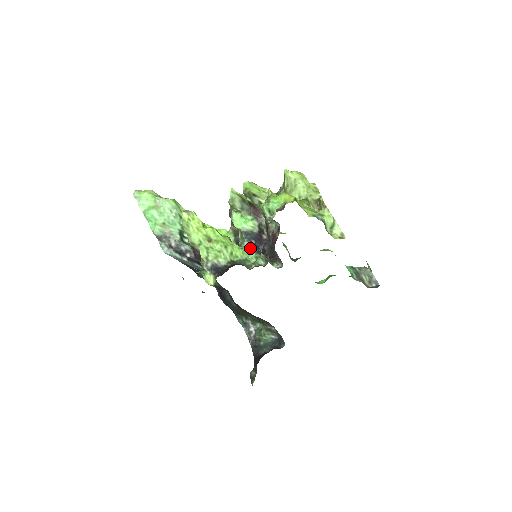
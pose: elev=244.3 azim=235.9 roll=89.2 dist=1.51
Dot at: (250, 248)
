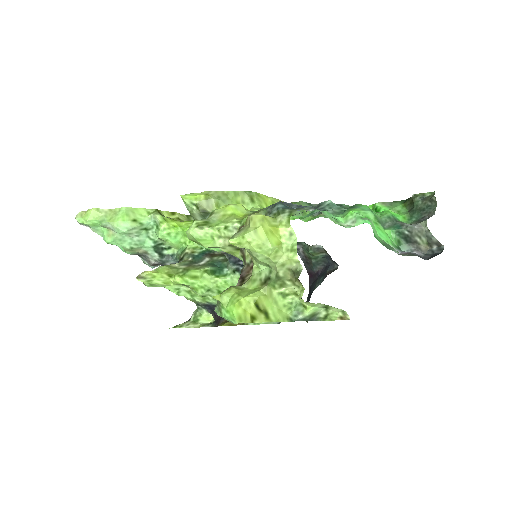
Dot at: (240, 271)
